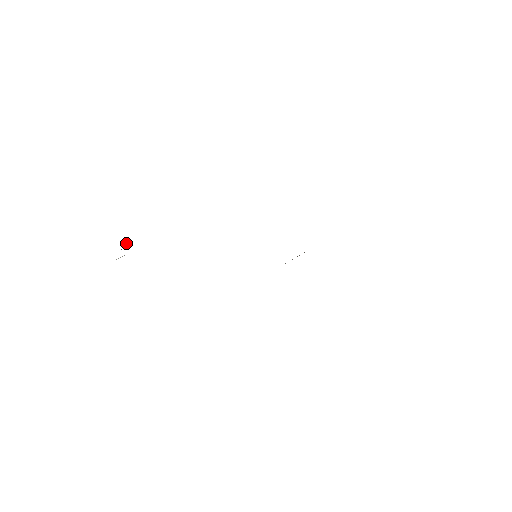
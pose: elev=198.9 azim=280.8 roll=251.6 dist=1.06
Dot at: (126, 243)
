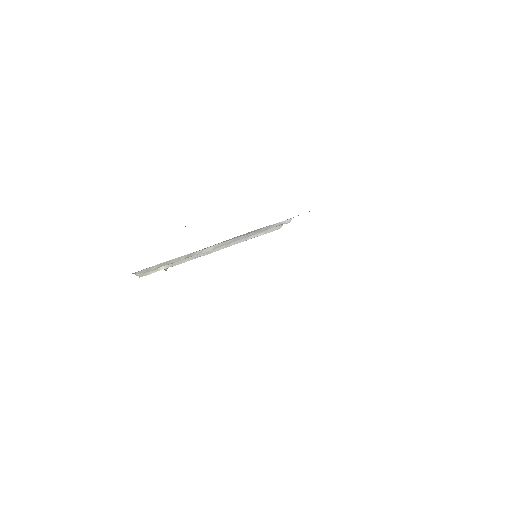
Dot at: occluded
